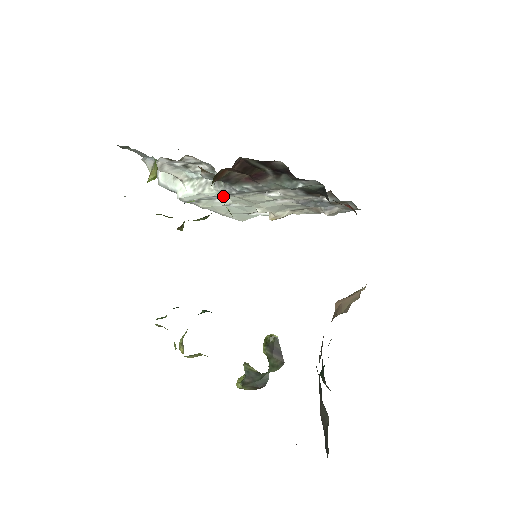
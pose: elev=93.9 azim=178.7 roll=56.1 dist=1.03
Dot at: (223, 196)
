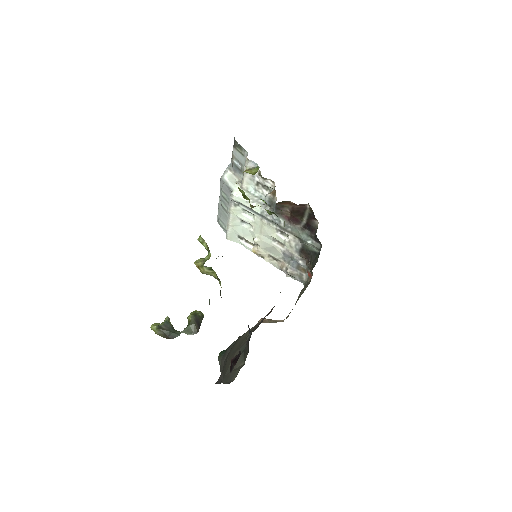
Dot at: (255, 215)
